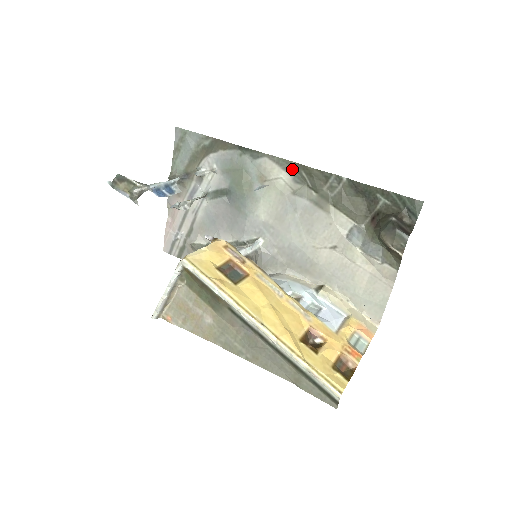
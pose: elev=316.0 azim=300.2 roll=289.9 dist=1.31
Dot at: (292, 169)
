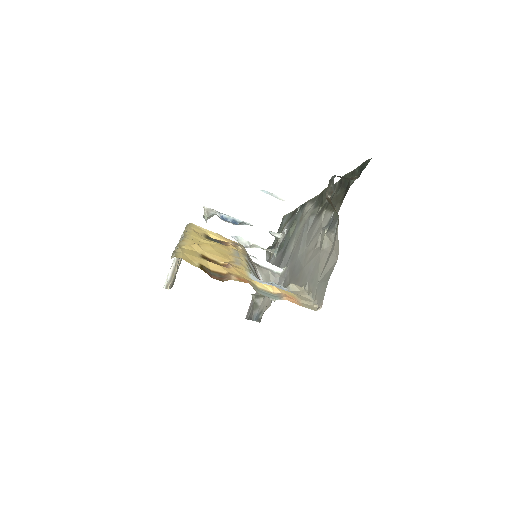
Dot at: (317, 200)
